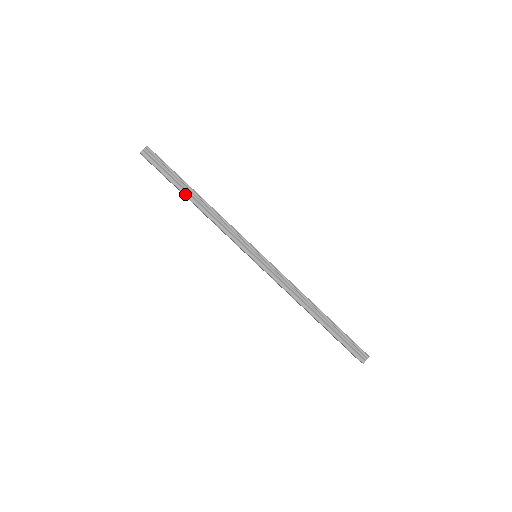
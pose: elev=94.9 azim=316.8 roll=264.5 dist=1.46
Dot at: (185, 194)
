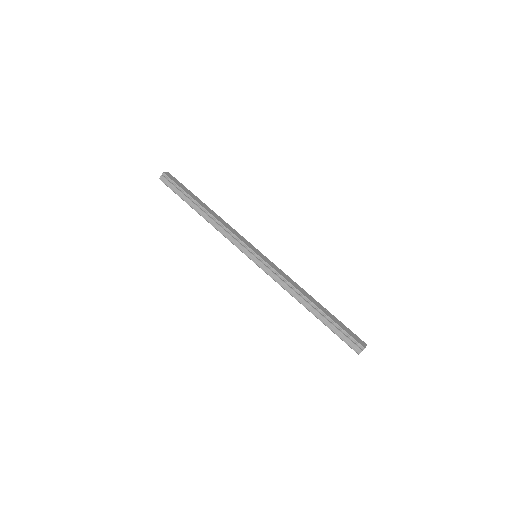
Dot at: (194, 209)
